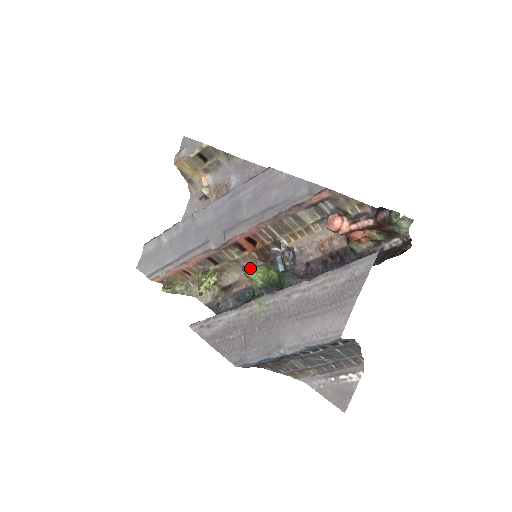
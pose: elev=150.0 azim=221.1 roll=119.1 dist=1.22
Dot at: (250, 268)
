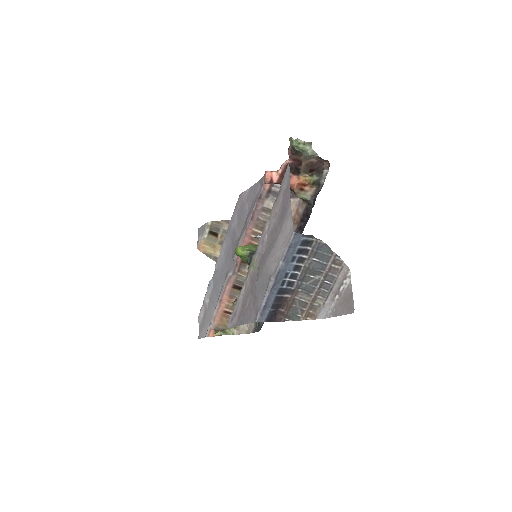
Dot at: (238, 248)
